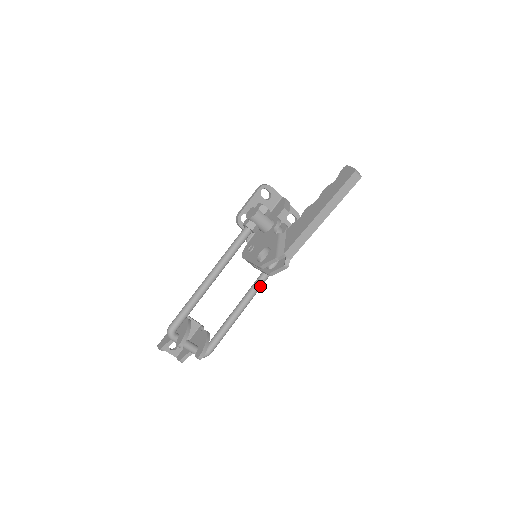
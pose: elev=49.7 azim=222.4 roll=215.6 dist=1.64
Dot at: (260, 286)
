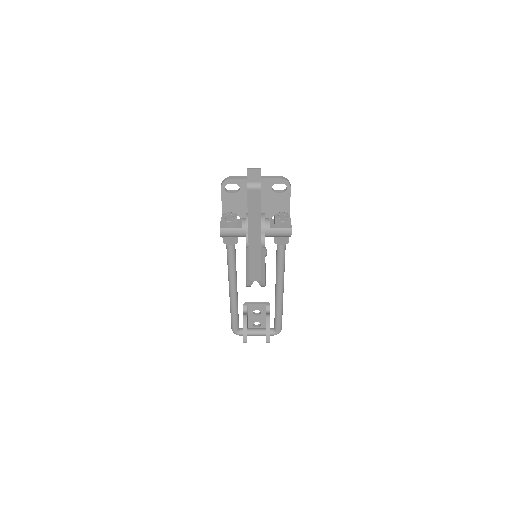
Dot at: (281, 273)
